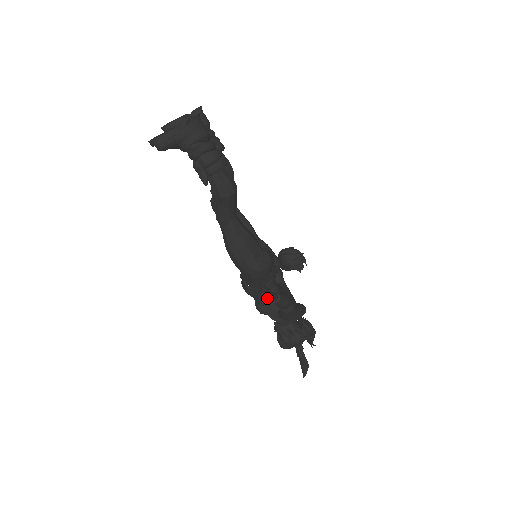
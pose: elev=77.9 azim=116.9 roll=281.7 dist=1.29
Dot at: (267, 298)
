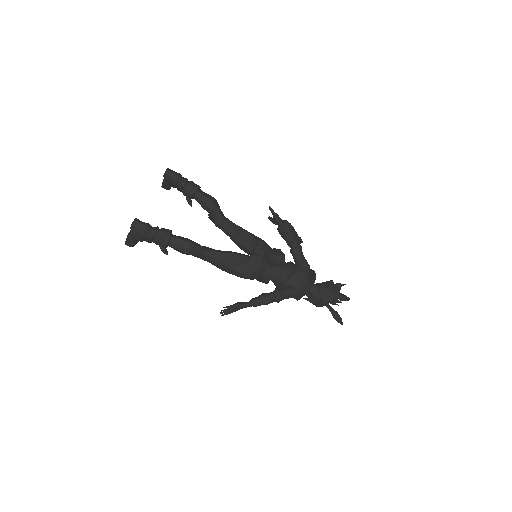
Dot at: (242, 308)
